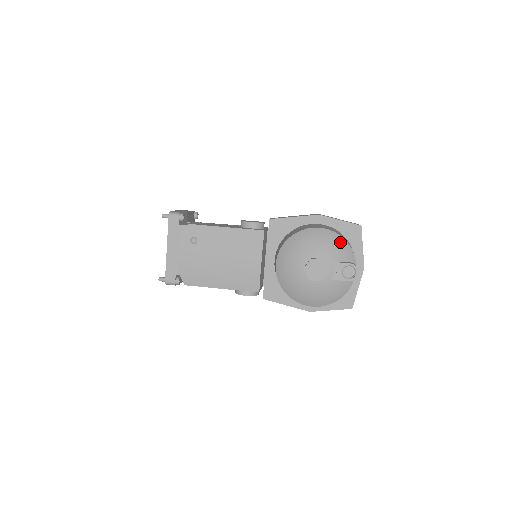
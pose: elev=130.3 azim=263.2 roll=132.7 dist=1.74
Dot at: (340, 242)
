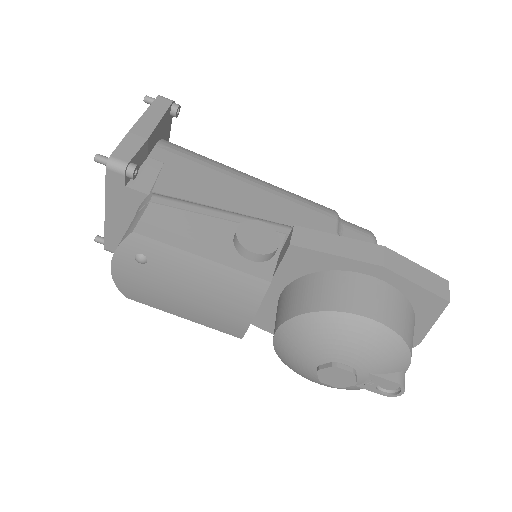
Dot at: (396, 349)
